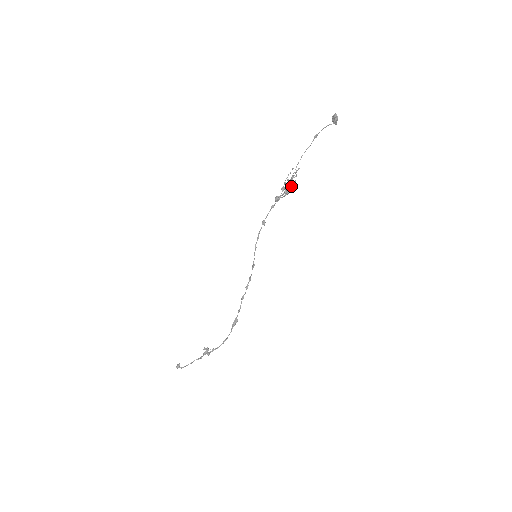
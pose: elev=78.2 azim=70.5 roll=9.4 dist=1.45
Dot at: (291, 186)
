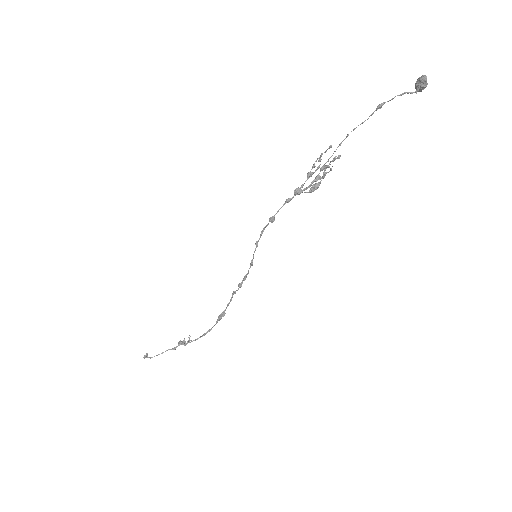
Dot at: occluded
